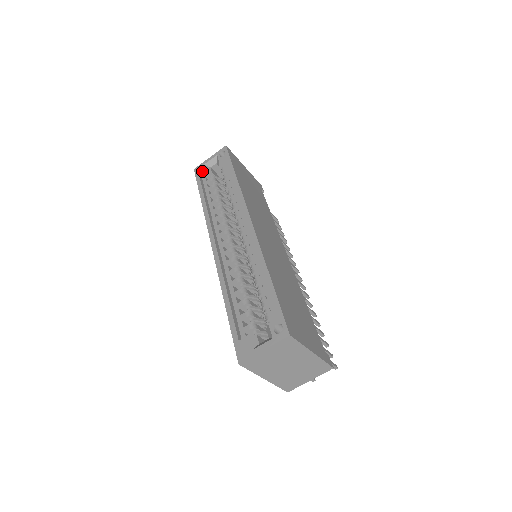
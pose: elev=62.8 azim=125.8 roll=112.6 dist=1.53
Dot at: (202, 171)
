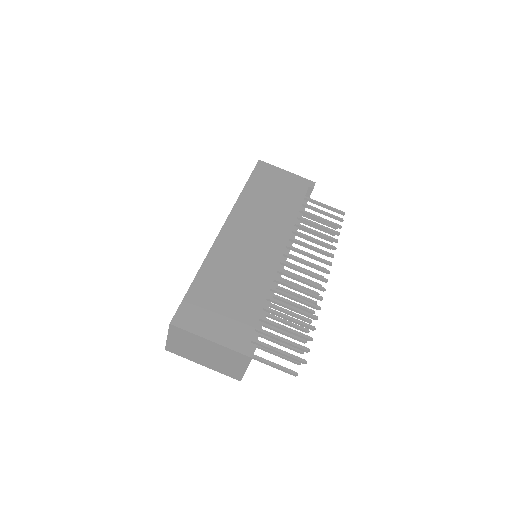
Dot at: occluded
